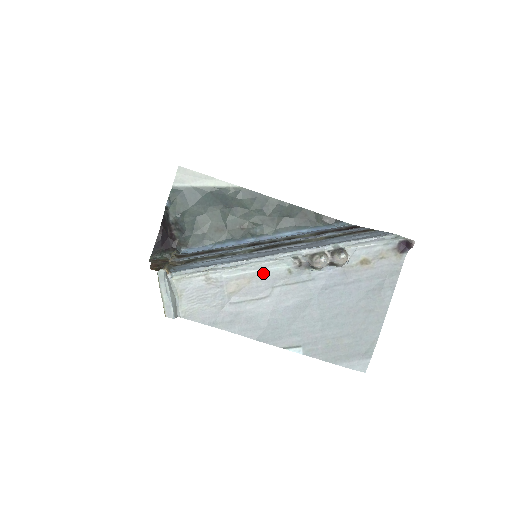
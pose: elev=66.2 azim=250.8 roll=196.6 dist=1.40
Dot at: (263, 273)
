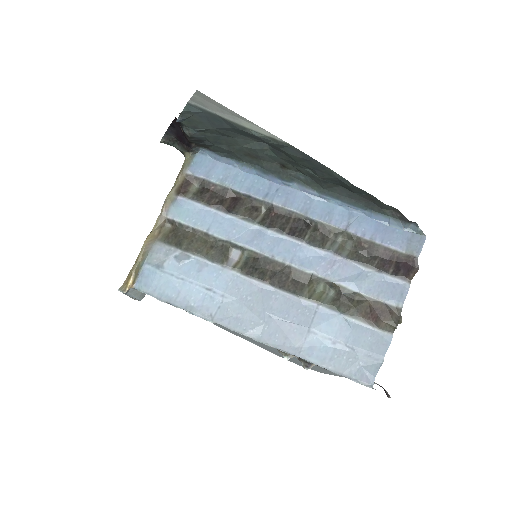
Dot at: occluded
